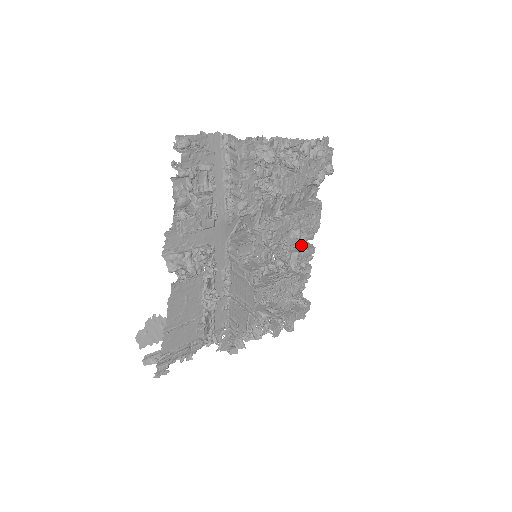
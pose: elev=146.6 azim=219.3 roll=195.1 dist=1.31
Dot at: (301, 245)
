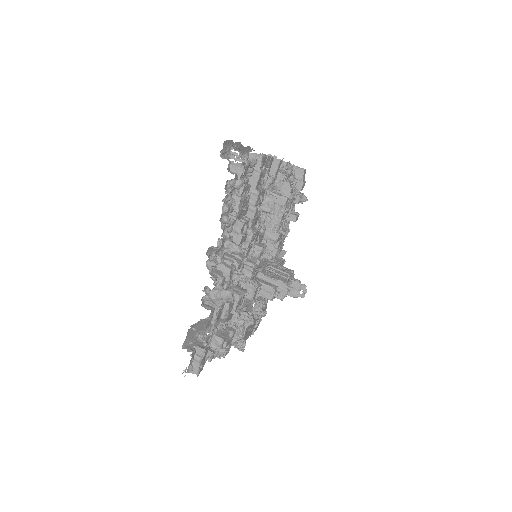
Dot at: occluded
